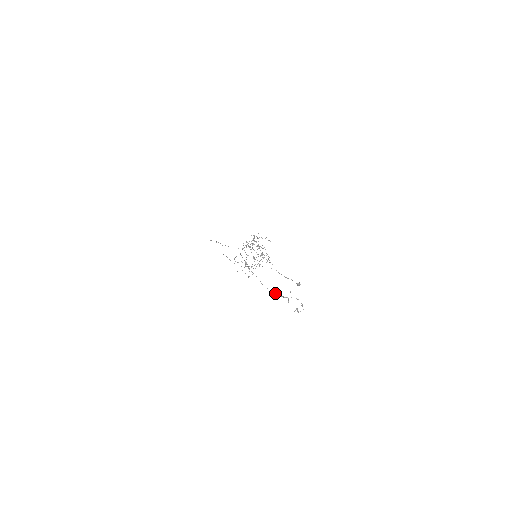
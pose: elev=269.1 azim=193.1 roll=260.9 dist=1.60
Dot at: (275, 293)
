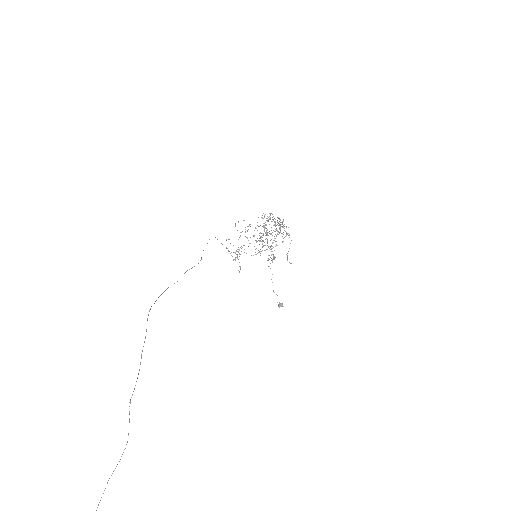
Dot at: out of frame
